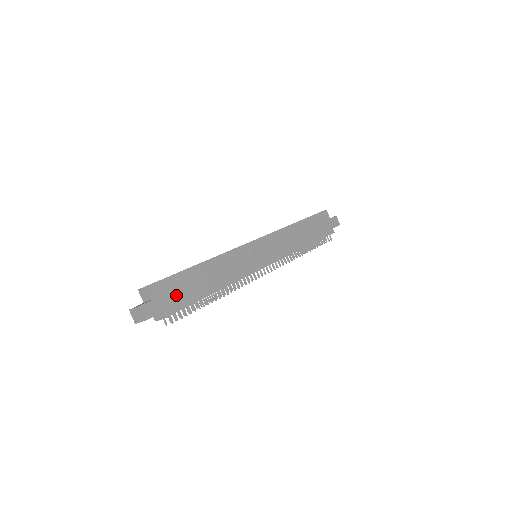
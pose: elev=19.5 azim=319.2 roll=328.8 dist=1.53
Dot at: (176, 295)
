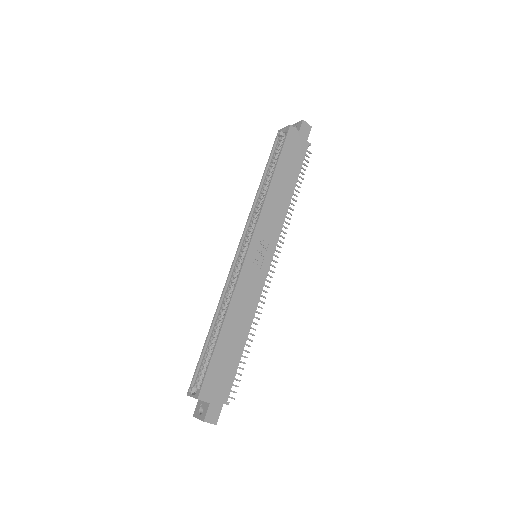
Dot at: (222, 380)
